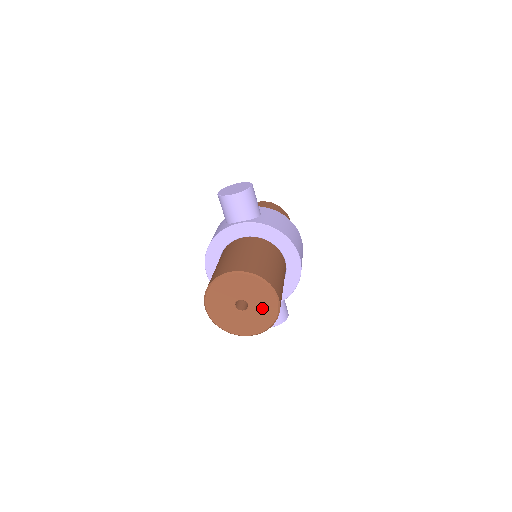
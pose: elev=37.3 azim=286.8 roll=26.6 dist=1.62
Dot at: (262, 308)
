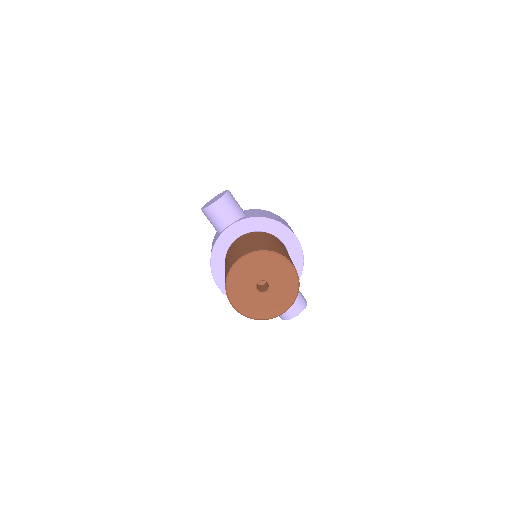
Dot at: (282, 281)
